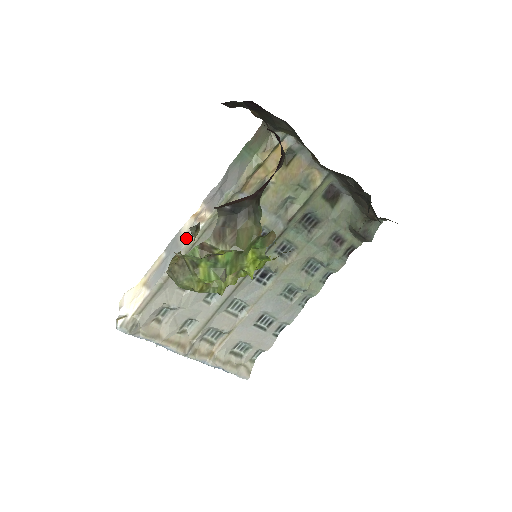
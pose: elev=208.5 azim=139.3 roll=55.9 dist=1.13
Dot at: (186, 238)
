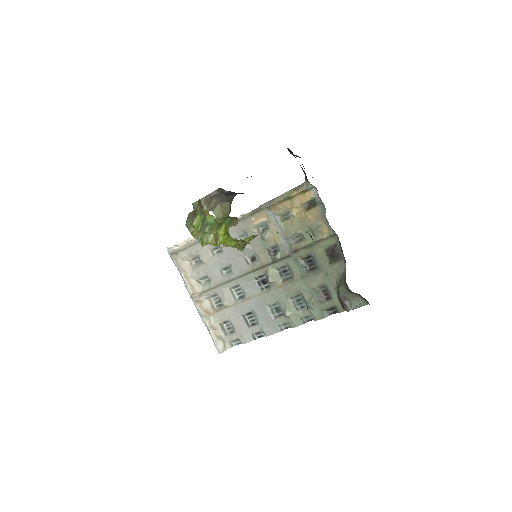
Dot at: occluded
